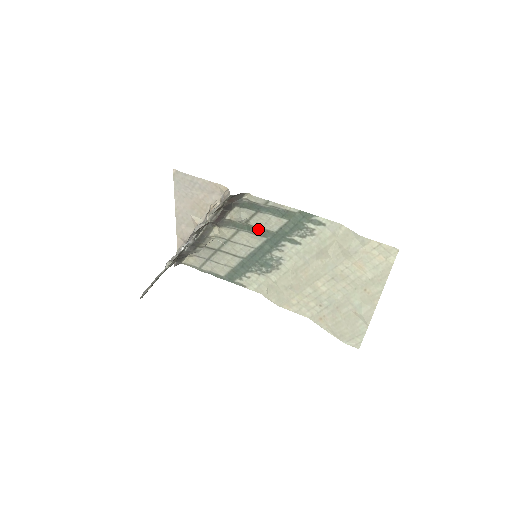
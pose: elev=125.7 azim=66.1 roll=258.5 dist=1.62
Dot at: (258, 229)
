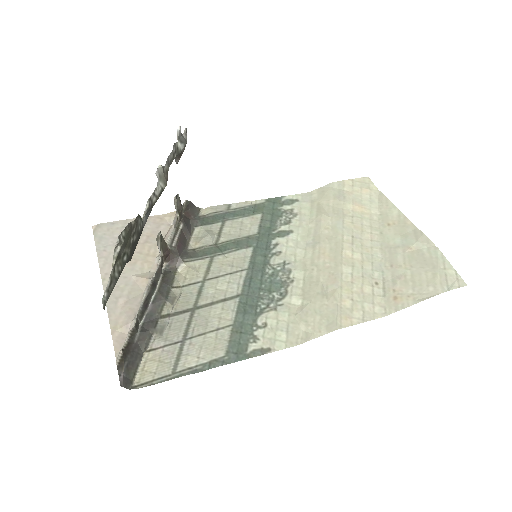
Dot at: (236, 241)
